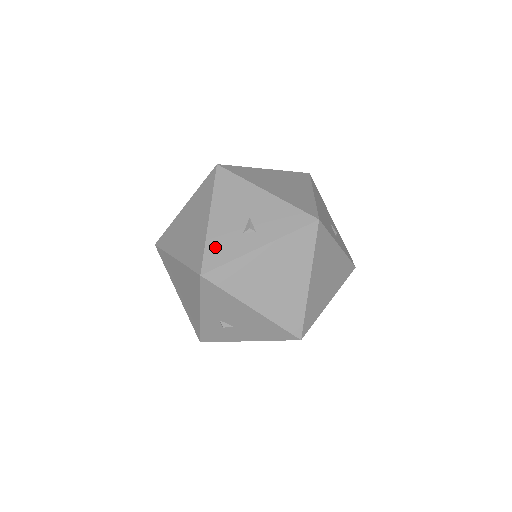
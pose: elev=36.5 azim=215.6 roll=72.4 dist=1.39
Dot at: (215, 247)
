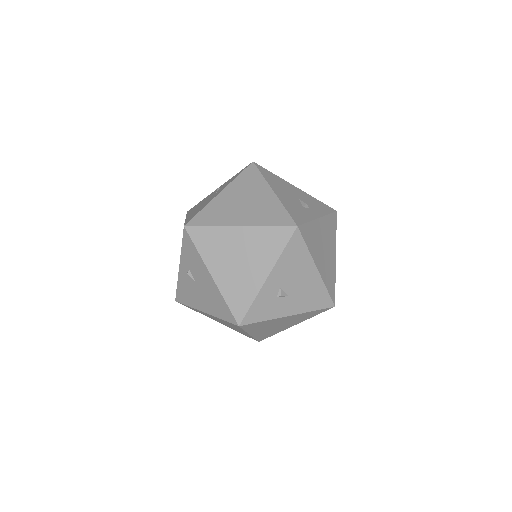
Dot at: (293, 211)
